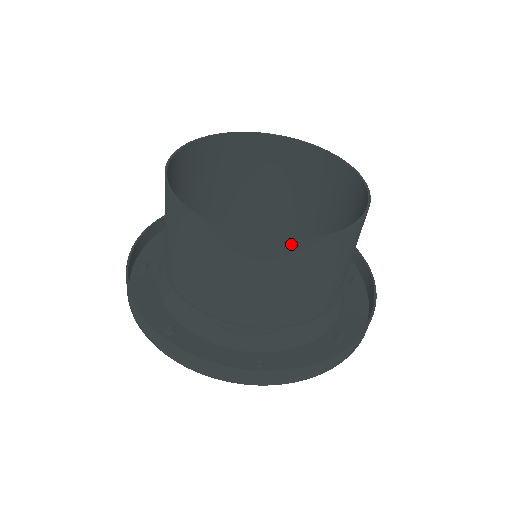
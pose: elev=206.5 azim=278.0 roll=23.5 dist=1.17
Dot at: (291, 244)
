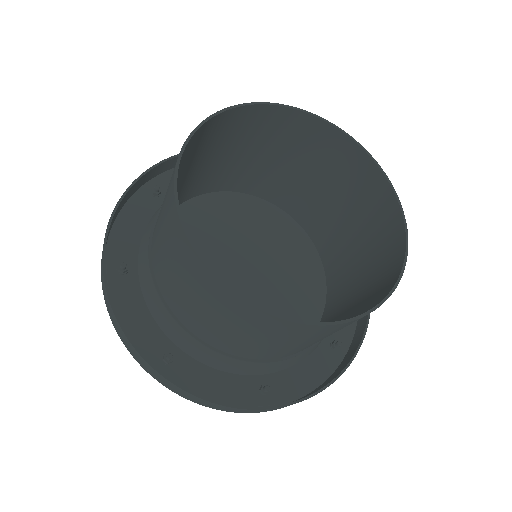
Dot at: (339, 325)
